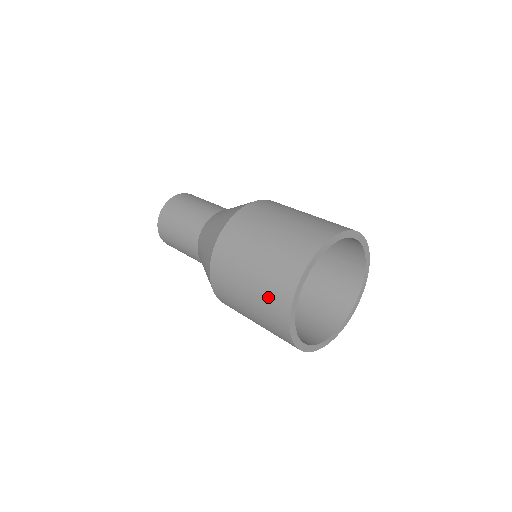
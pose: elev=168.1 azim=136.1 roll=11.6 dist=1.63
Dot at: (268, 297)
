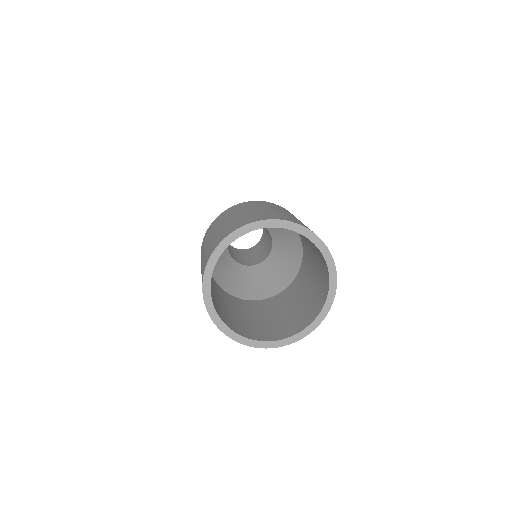
Dot at: occluded
